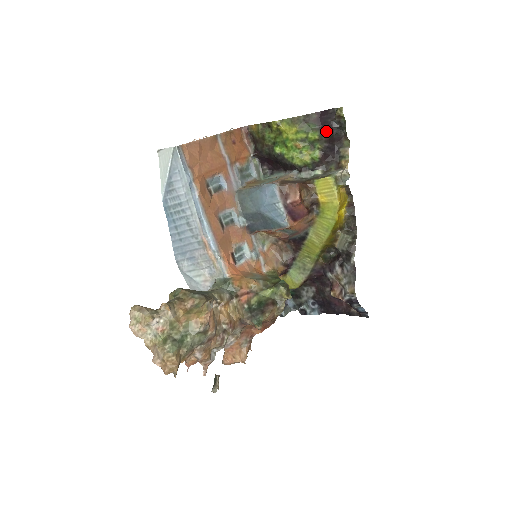
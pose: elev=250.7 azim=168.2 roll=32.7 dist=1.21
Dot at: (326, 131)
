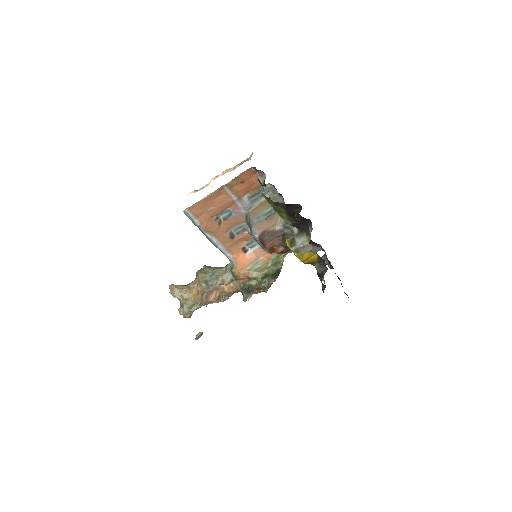
Dot at: (293, 216)
